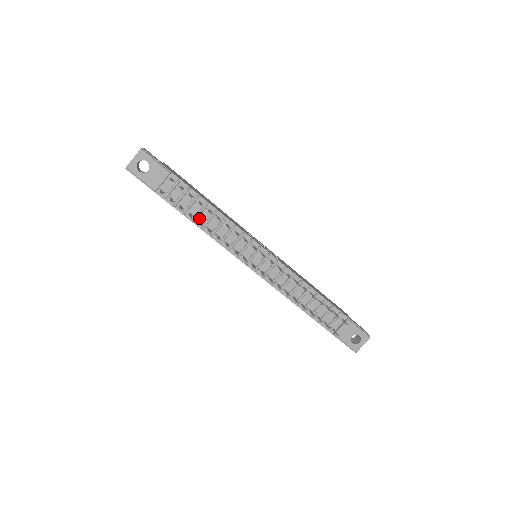
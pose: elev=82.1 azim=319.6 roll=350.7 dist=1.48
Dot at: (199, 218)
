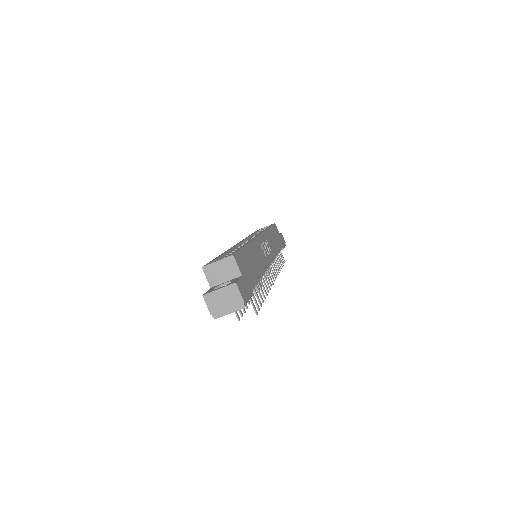
Dot at: occluded
